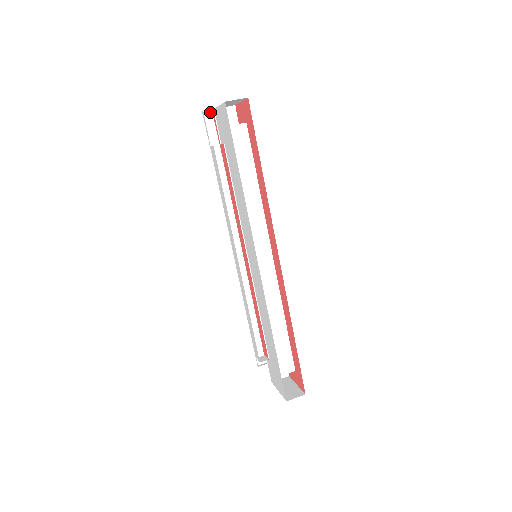
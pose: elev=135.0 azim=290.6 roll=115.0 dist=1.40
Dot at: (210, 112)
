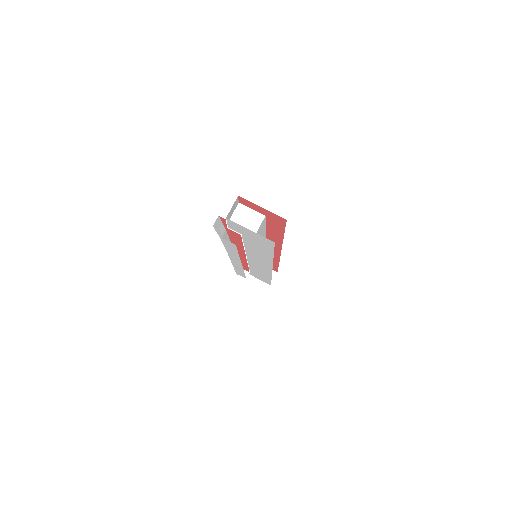
Dot at: (217, 218)
